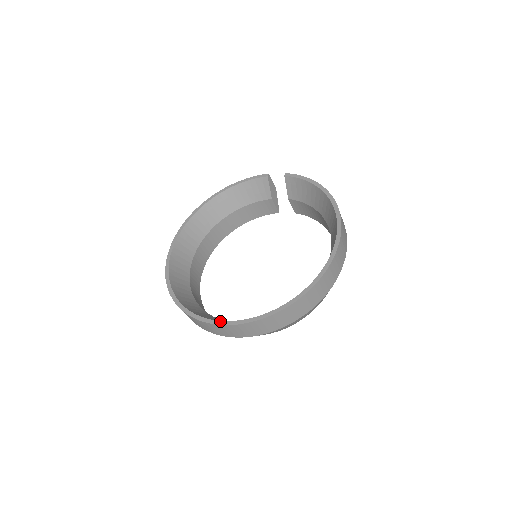
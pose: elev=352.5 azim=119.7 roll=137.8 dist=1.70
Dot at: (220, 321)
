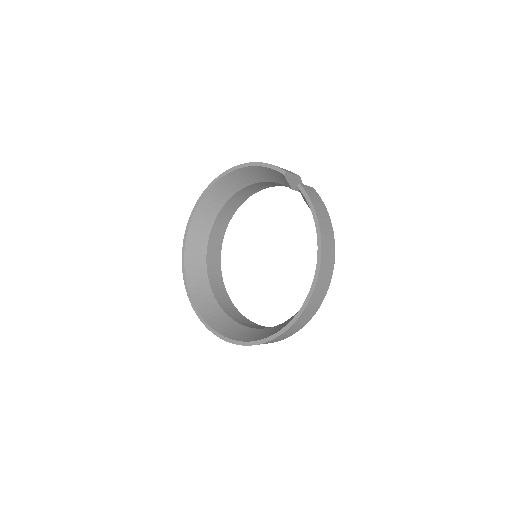
Dot at: (204, 321)
